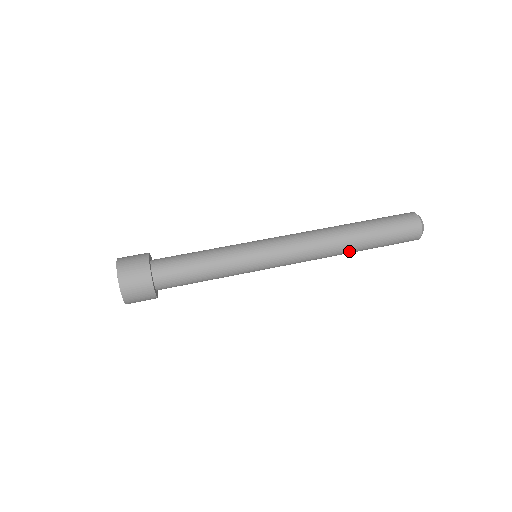
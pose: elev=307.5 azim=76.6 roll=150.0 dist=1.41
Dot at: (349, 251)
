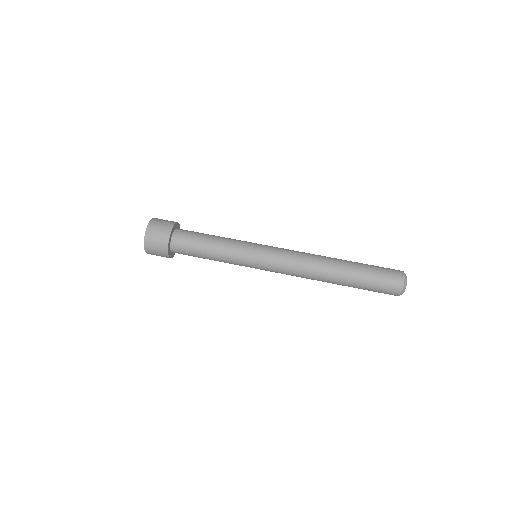
Dot at: (333, 280)
